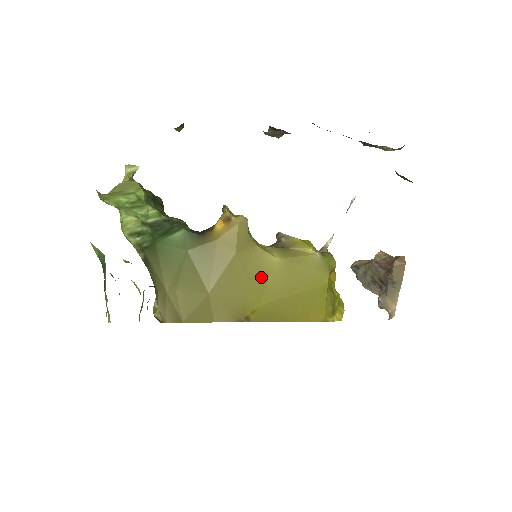
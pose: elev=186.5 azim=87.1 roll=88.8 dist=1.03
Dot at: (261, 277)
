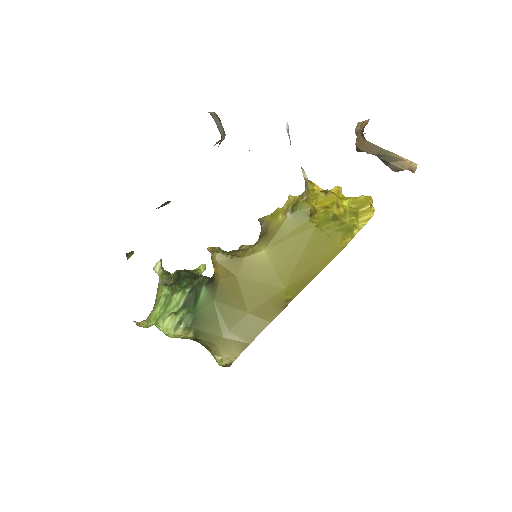
Dot at: (267, 271)
